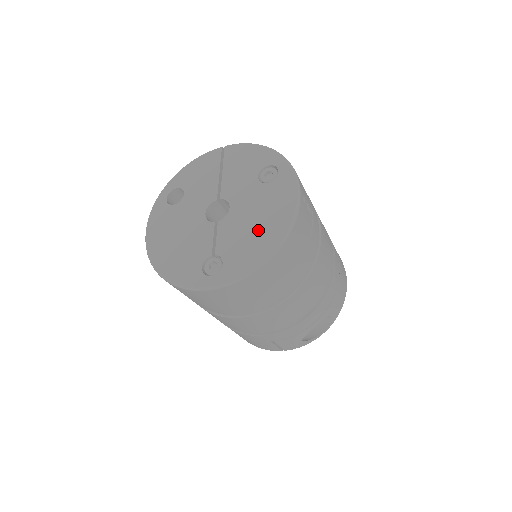
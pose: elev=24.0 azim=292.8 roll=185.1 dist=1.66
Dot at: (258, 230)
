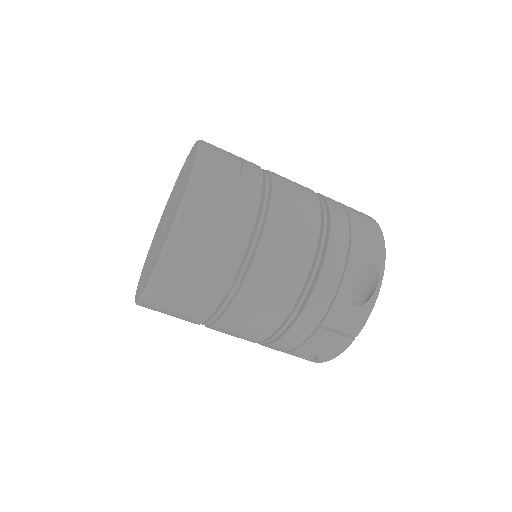
Dot at: (180, 195)
